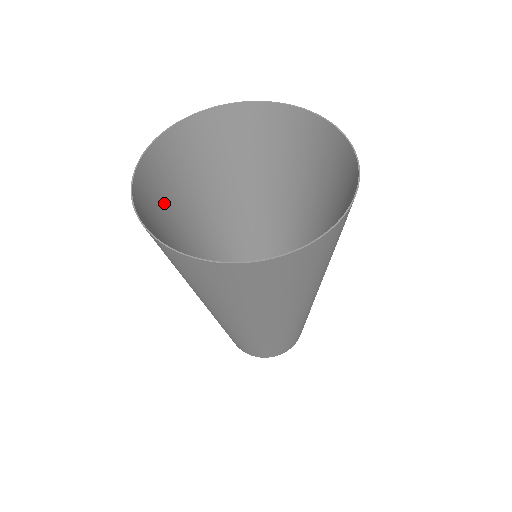
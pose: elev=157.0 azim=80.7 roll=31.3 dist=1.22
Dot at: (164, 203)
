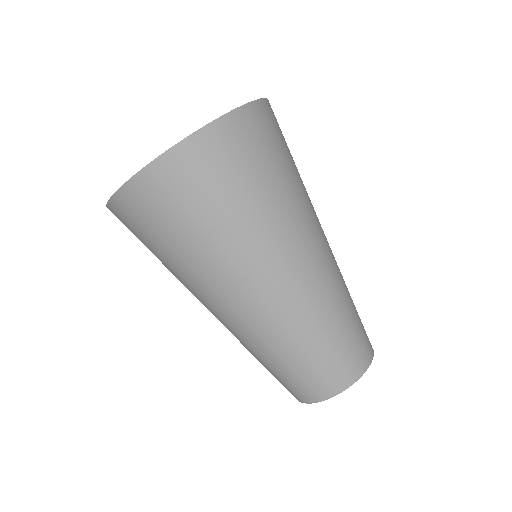
Dot at: occluded
